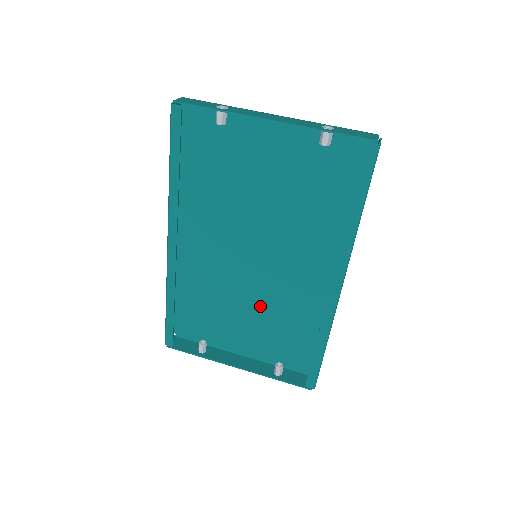
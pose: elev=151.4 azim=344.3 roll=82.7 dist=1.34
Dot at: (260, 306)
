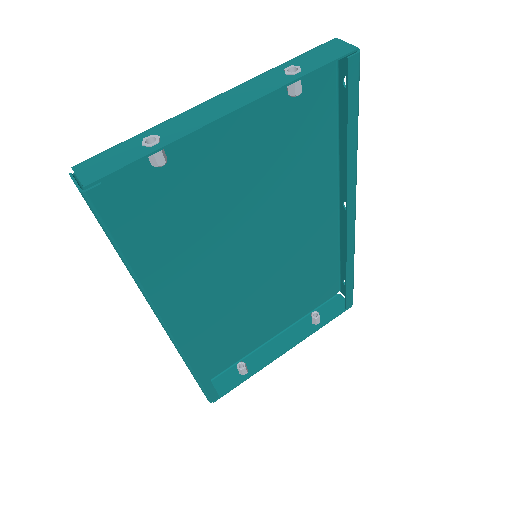
Dot at: (274, 290)
